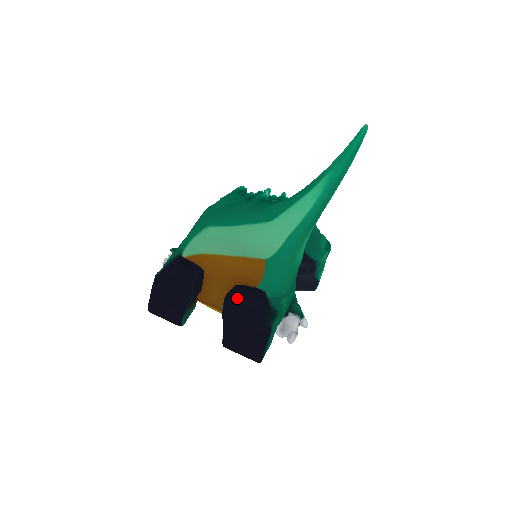
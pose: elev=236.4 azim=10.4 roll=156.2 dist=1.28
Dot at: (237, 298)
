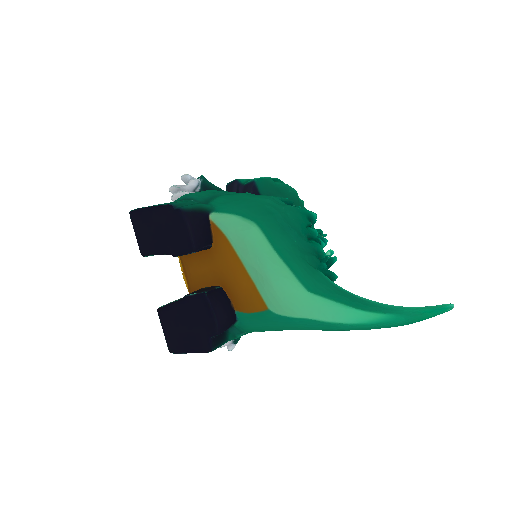
Dot at: (213, 305)
